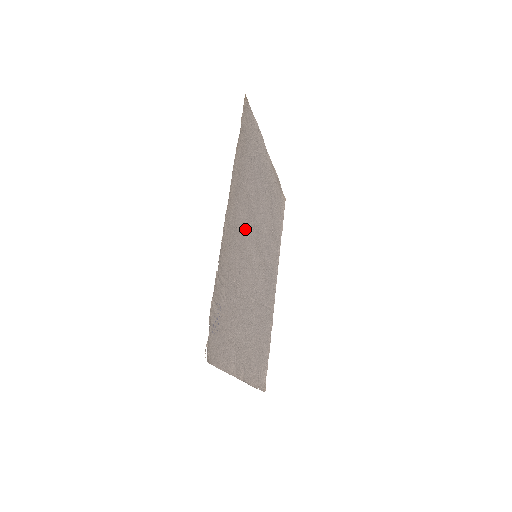
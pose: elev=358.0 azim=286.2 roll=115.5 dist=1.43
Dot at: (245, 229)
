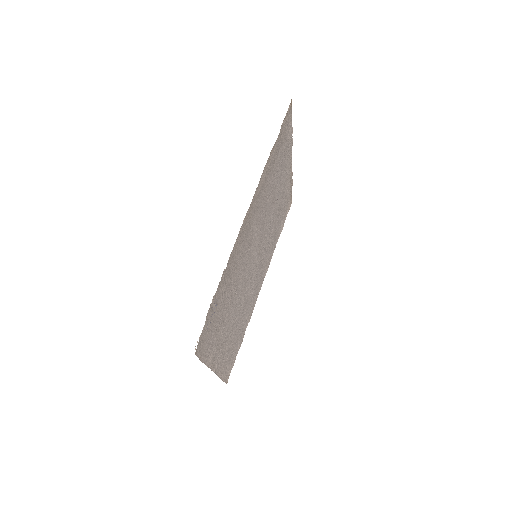
Dot at: (255, 230)
